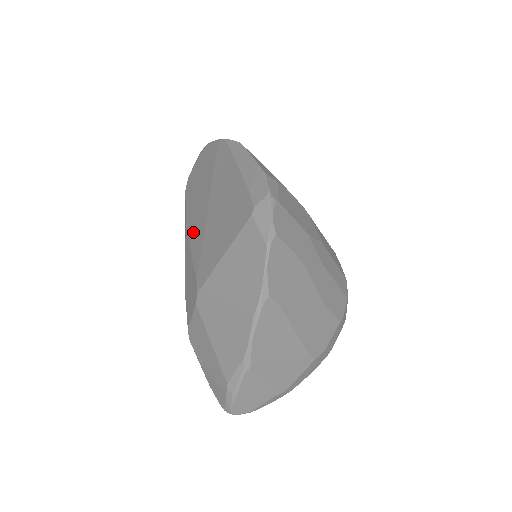
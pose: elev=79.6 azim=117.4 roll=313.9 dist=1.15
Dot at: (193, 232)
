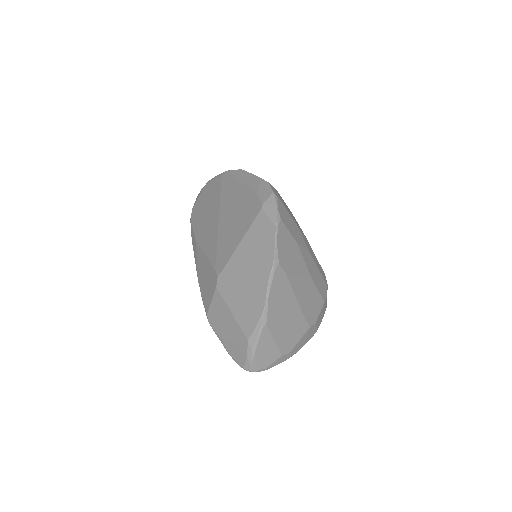
Dot at: (205, 241)
